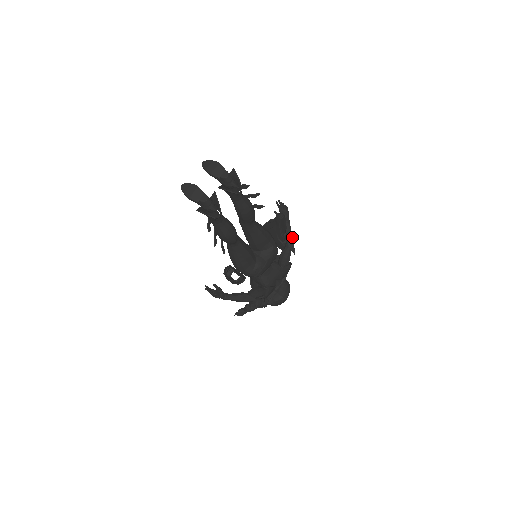
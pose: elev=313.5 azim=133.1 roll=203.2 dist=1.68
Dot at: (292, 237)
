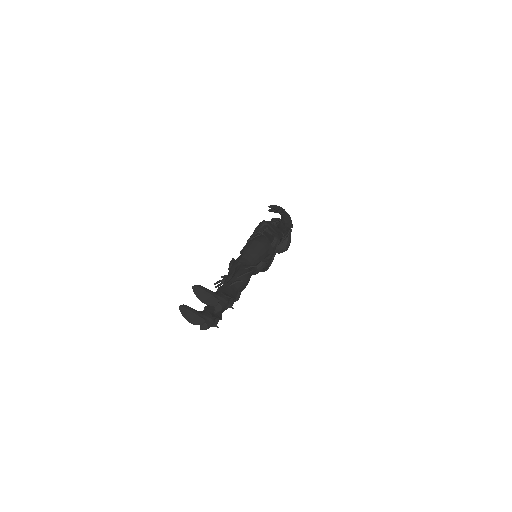
Dot at: (289, 220)
